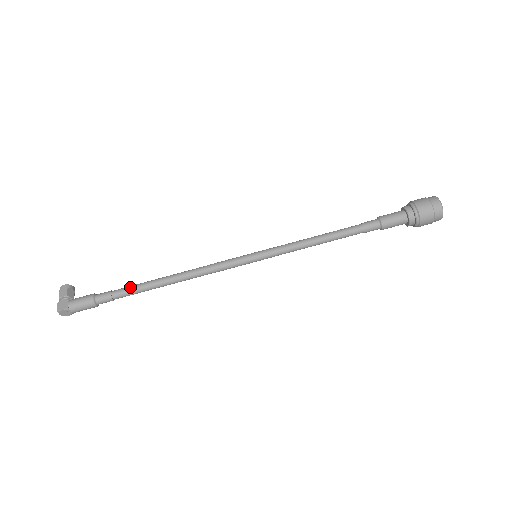
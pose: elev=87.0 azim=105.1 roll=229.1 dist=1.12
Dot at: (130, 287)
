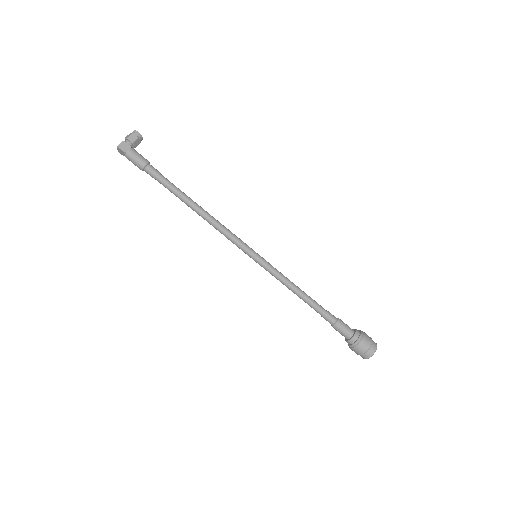
Dot at: (172, 185)
